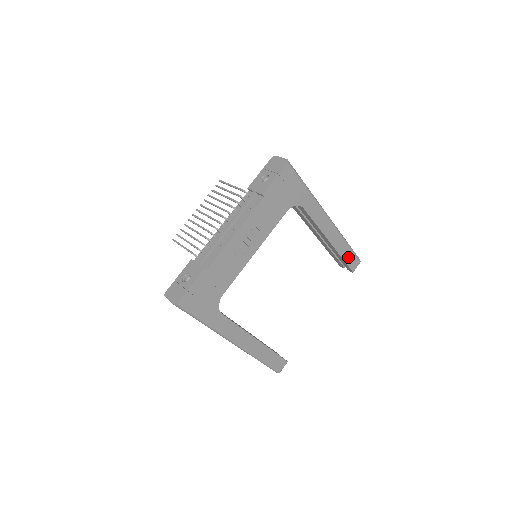
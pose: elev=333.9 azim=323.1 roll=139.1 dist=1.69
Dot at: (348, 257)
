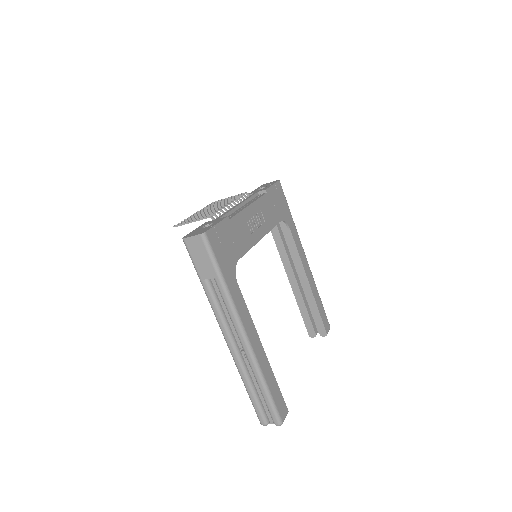
Dot at: (322, 312)
